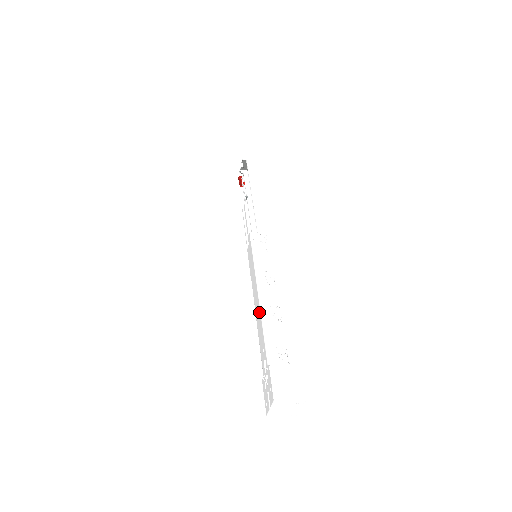
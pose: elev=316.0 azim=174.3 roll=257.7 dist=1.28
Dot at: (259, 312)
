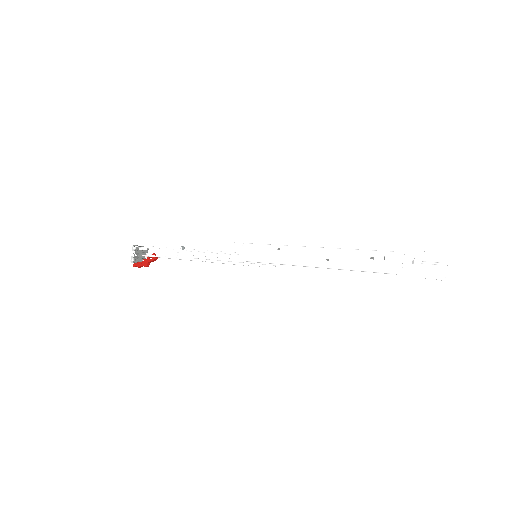
Dot at: (330, 251)
